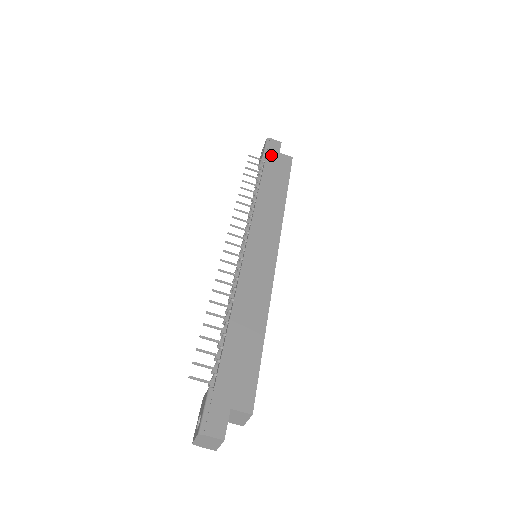
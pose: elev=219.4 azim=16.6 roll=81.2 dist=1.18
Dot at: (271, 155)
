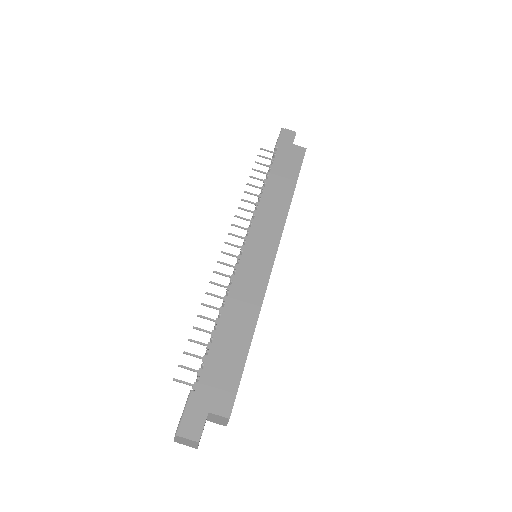
Dot at: (283, 147)
